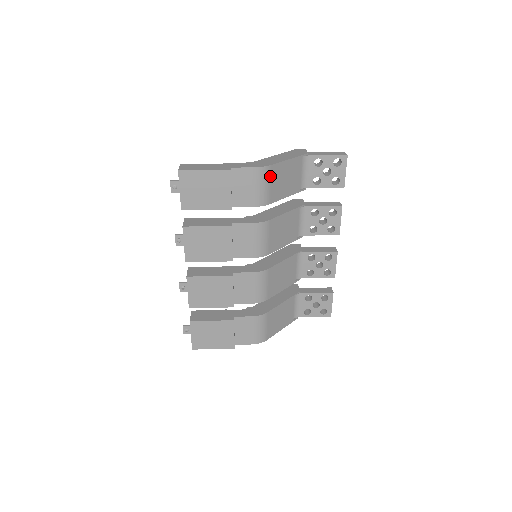
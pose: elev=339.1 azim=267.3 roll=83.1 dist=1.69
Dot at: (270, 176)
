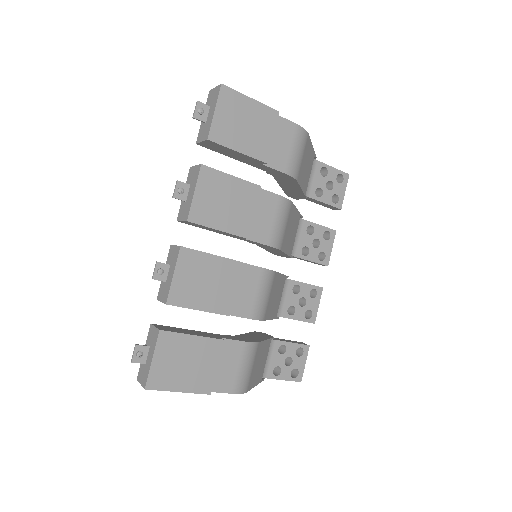
Dot at: (305, 146)
